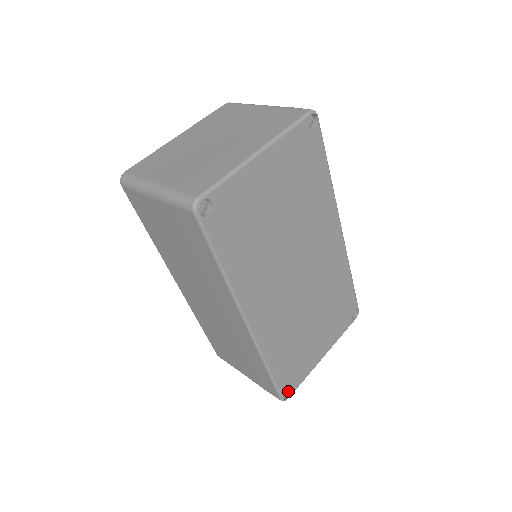
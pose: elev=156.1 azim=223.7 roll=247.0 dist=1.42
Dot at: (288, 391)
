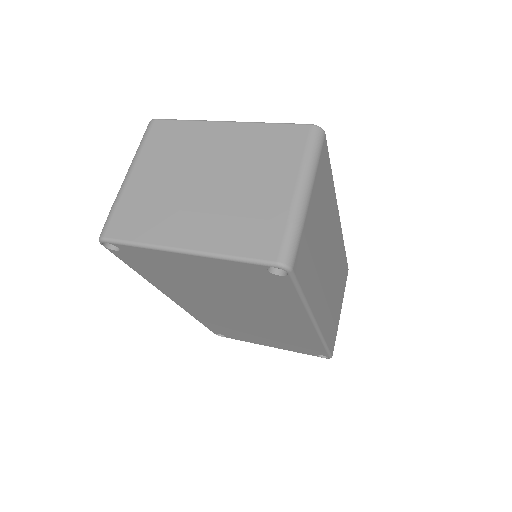
Dot at: occluded
